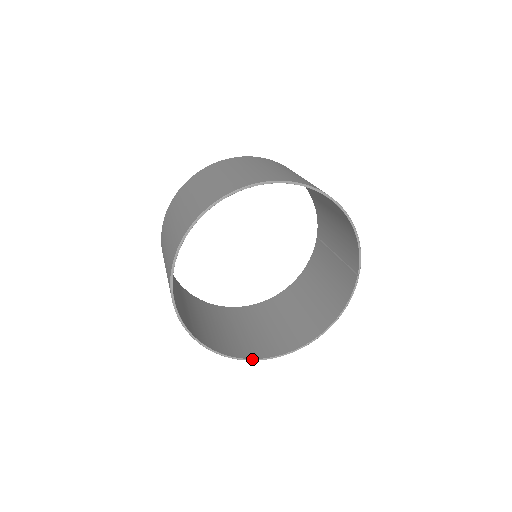
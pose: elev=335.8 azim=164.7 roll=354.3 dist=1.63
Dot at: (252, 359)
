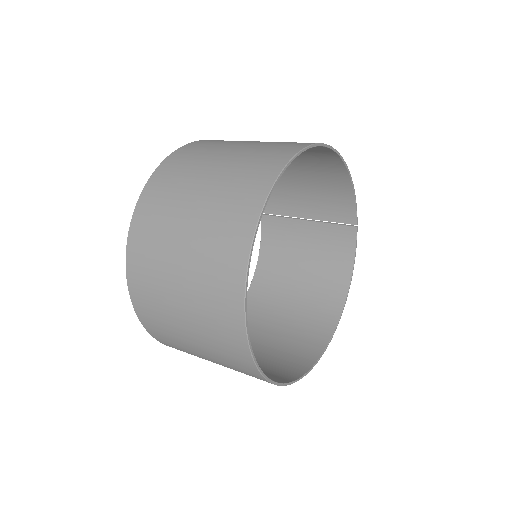
Dot at: (311, 368)
